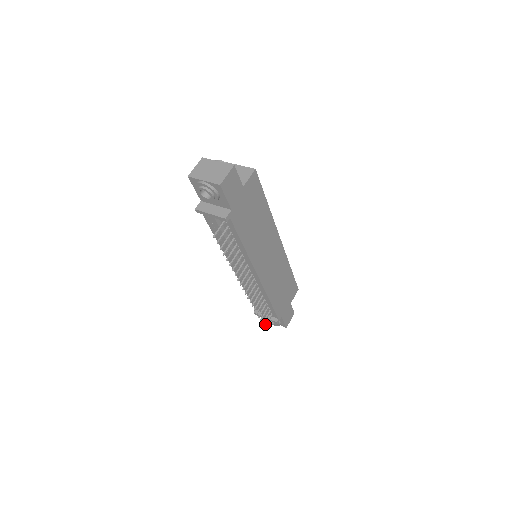
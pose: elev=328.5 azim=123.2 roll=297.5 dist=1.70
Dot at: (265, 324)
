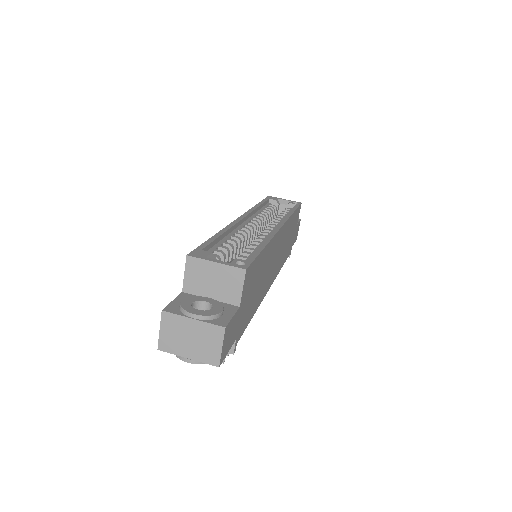
Dot at: occluded
